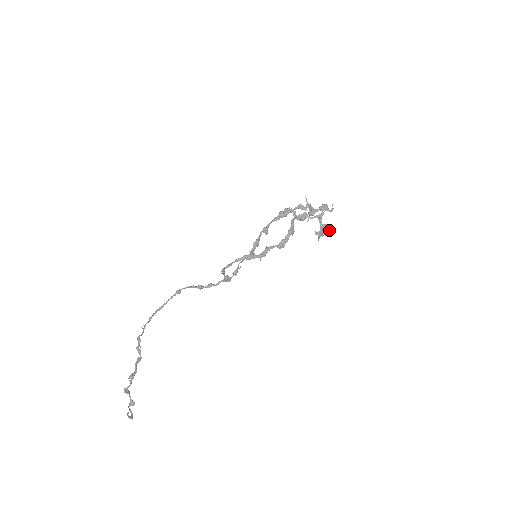
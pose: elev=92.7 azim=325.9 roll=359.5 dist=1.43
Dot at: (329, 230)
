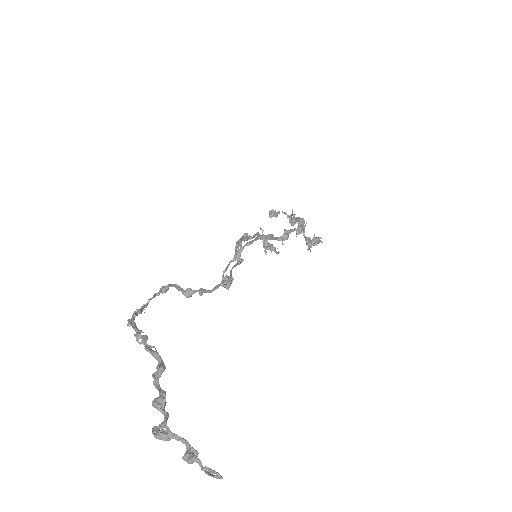
Dot at: occluded
